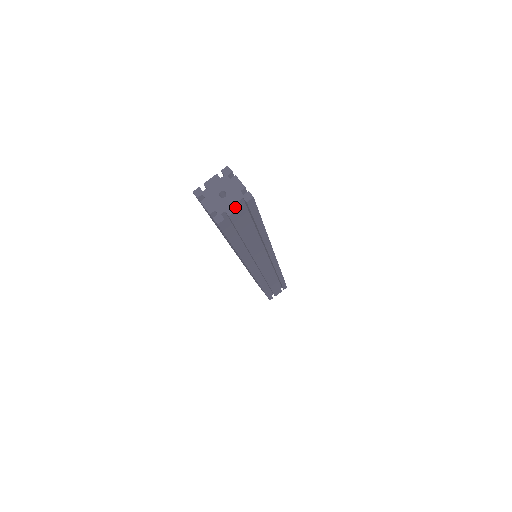
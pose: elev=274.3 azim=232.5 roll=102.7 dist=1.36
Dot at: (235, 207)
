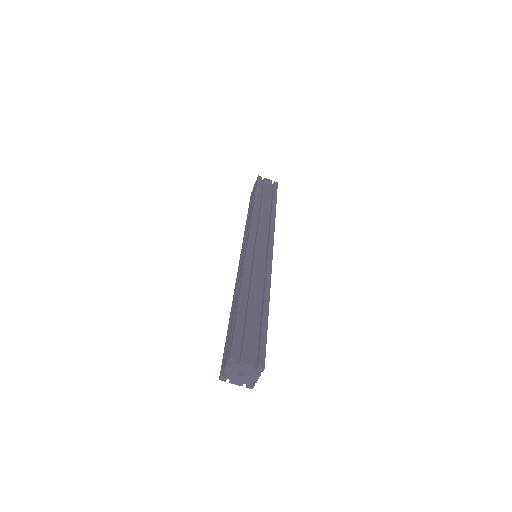
Dot at: (238, 384)
